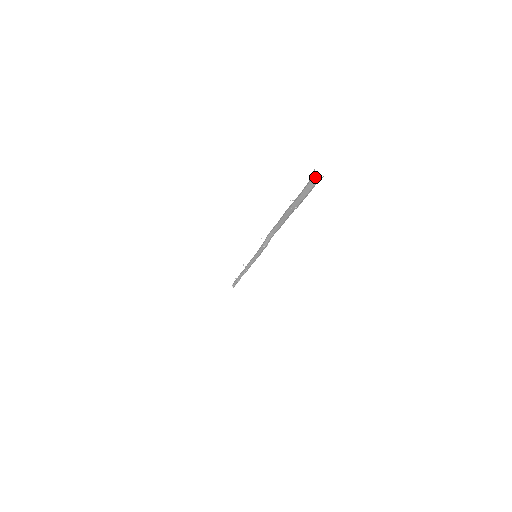
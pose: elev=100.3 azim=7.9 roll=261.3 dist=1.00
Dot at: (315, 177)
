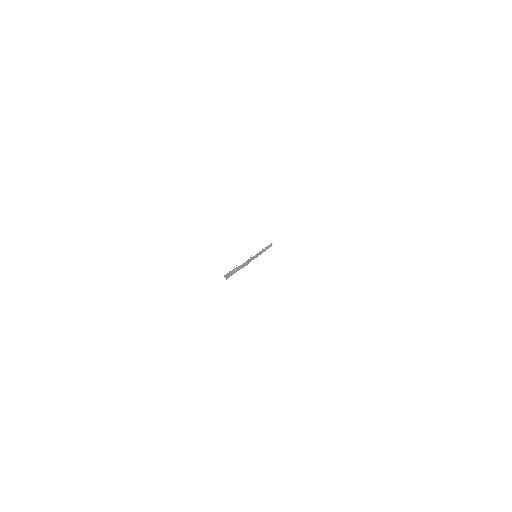
Dot at: occluded
